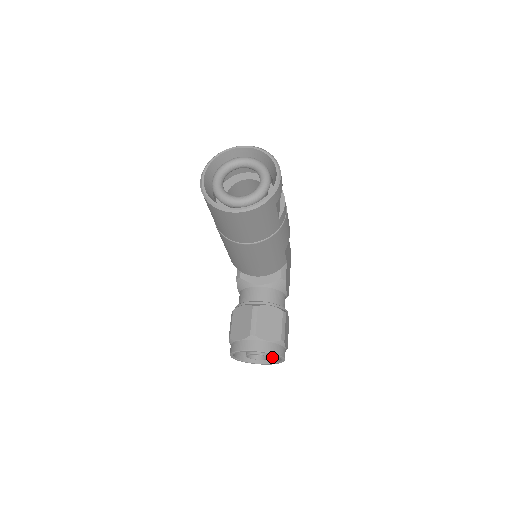
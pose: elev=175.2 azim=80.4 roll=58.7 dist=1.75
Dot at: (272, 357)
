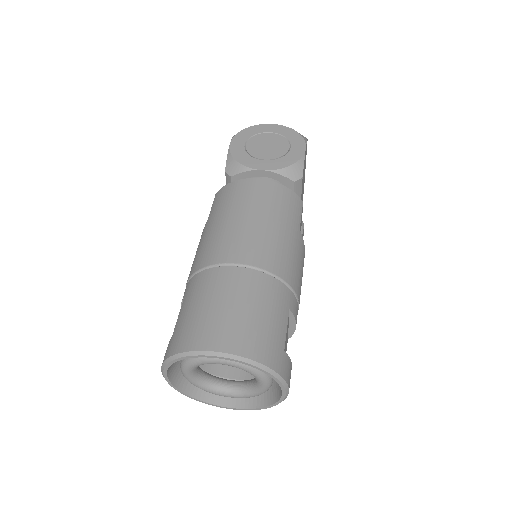
Dot at: occluded
